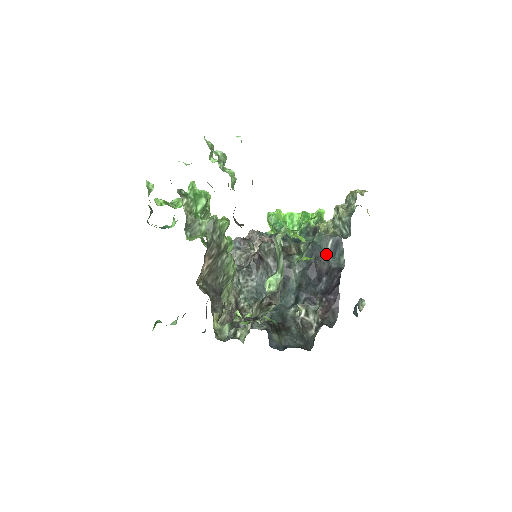
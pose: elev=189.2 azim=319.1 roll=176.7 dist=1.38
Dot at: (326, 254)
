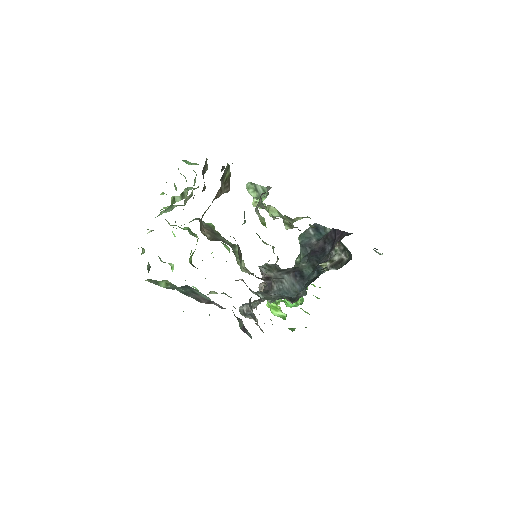
Dot at: (314, 238)
